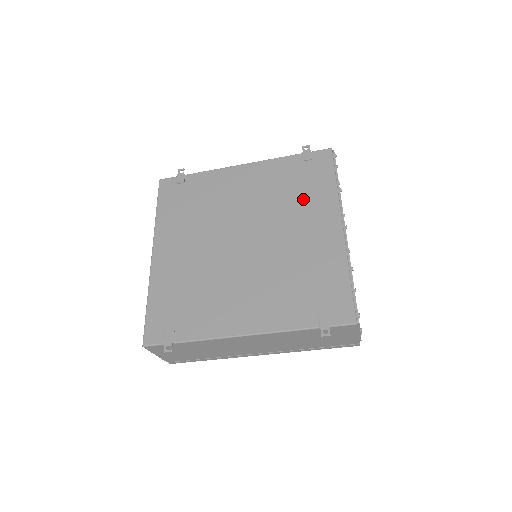
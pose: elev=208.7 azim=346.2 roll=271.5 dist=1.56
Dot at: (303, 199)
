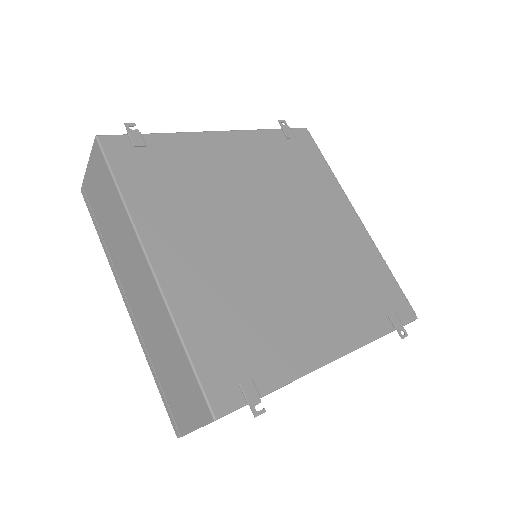
Dot at: (310, 184)
